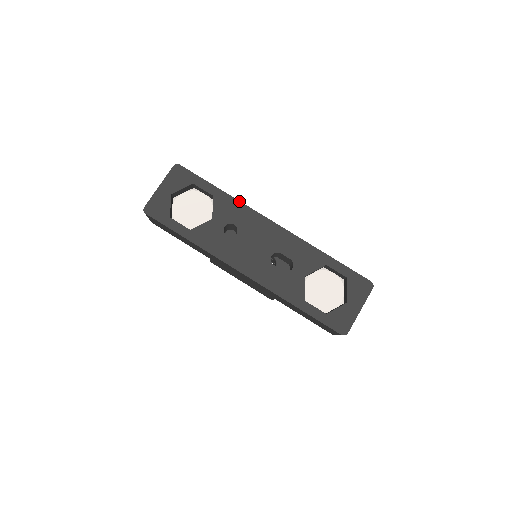
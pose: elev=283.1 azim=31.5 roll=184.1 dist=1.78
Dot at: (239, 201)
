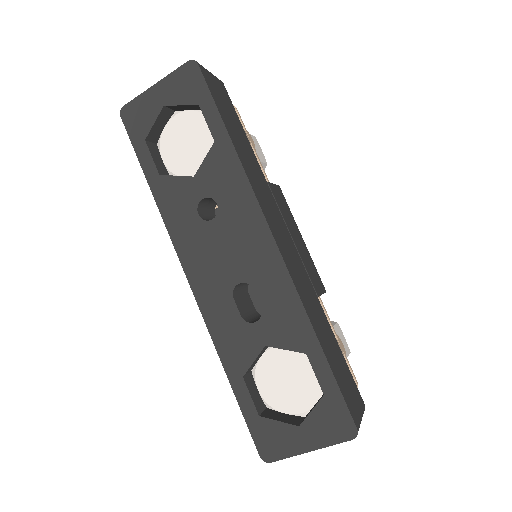
Dot at: (244, 172)
